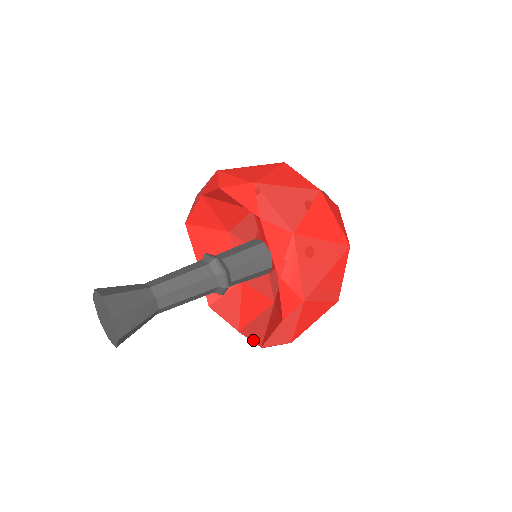
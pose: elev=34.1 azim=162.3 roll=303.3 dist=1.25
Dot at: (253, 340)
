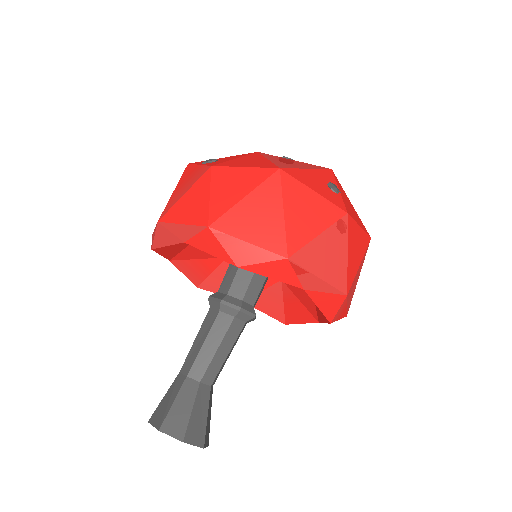
Dot at: (270, 315)
